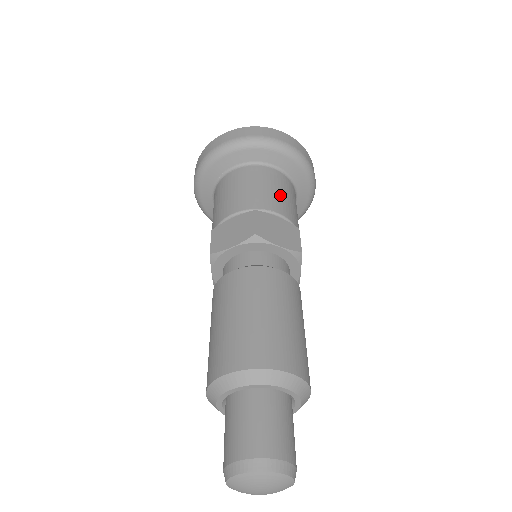
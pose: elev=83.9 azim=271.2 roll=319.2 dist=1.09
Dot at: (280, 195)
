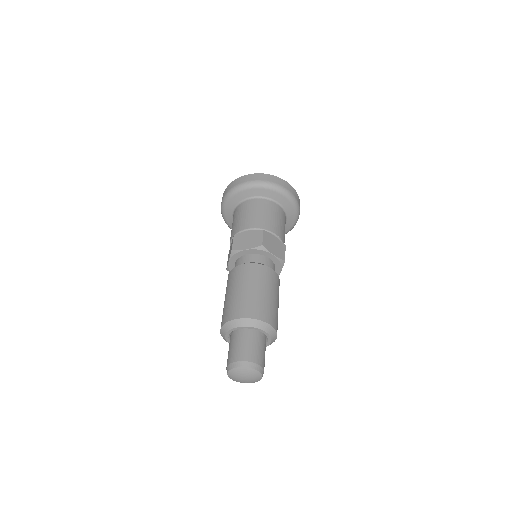
Dot at: (252, 215)
